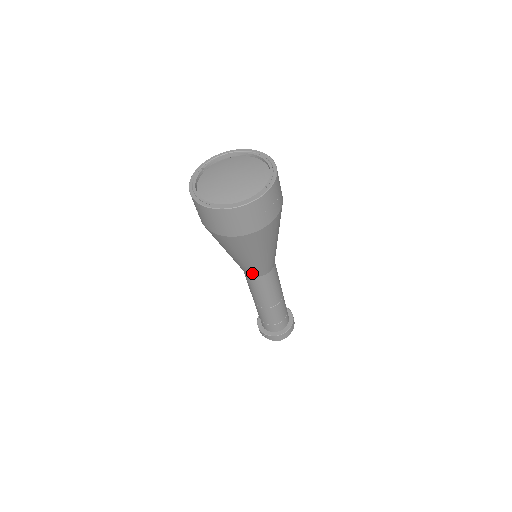
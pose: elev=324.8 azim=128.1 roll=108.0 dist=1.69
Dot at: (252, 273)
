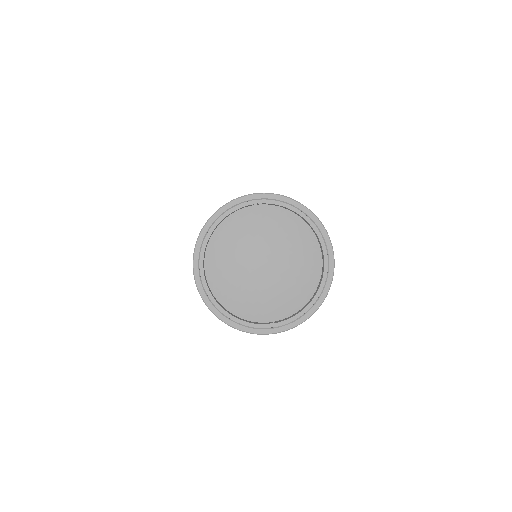
Dot at: occluded
